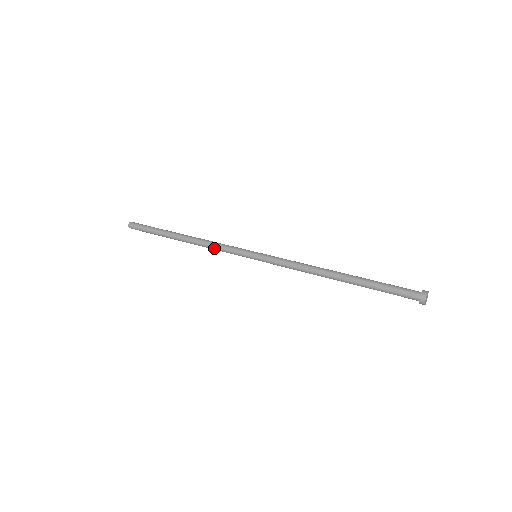
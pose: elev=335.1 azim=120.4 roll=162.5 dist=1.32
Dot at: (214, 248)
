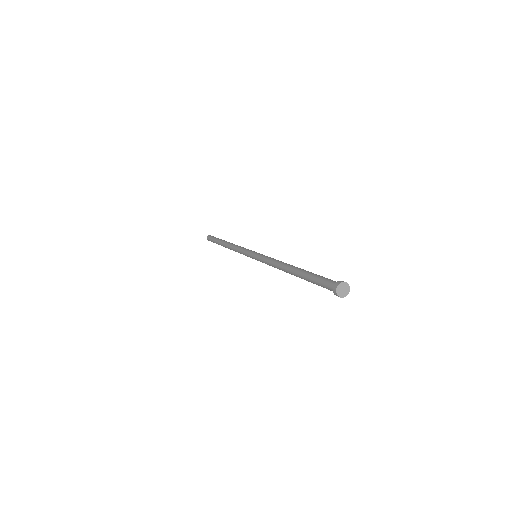
Dot at: (237, 249)
